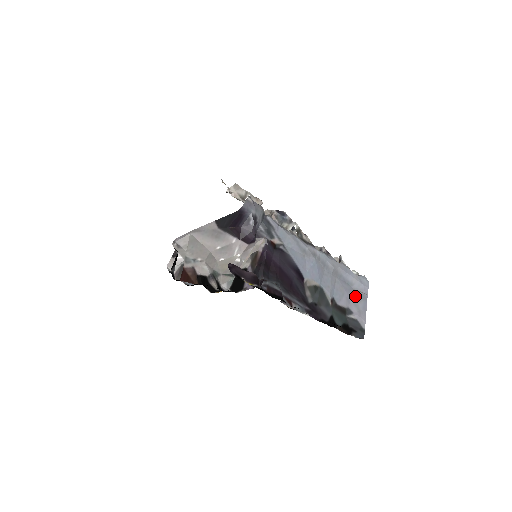
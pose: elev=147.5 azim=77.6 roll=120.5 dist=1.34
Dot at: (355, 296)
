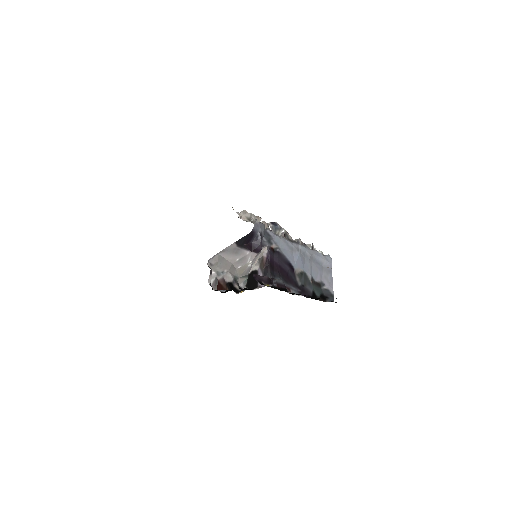
Dot at: (325, 272)
